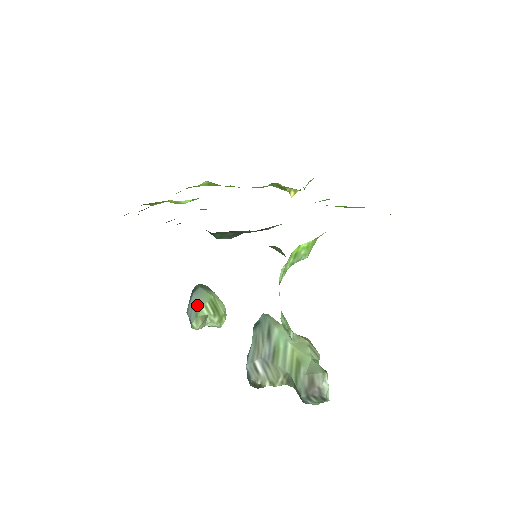
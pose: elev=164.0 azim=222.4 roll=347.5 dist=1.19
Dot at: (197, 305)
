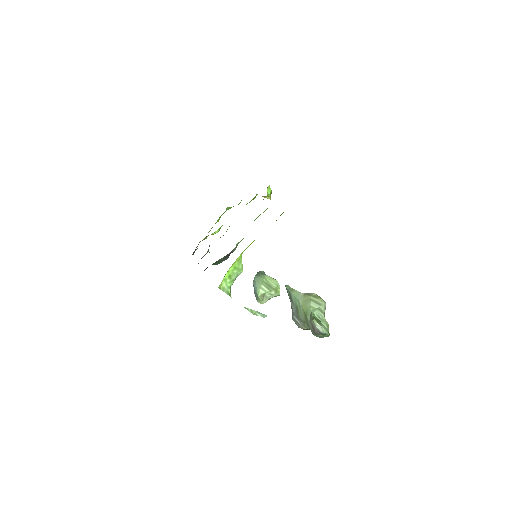
Dot at: (256, 289)
